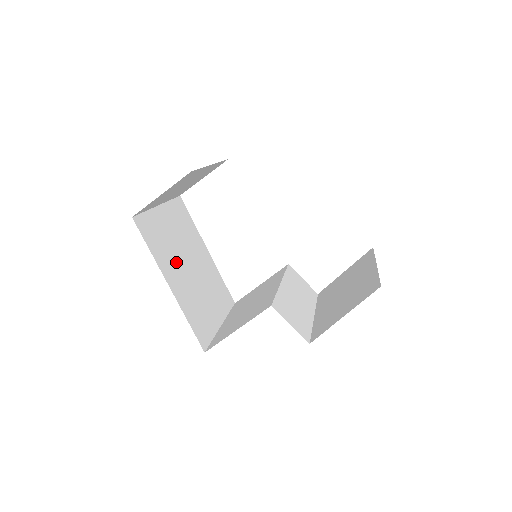
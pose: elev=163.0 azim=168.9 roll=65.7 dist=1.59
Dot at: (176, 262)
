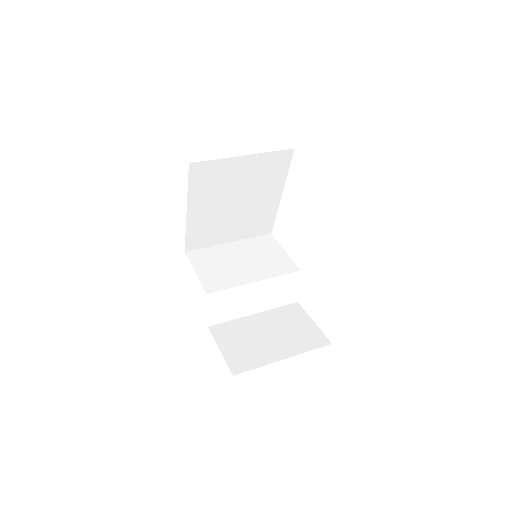
Dot at: (217, 198)
